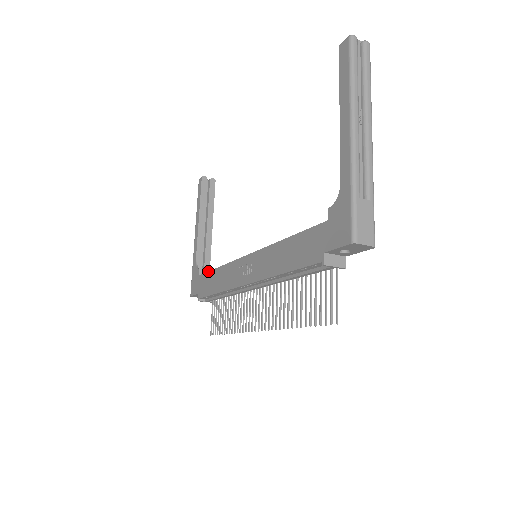
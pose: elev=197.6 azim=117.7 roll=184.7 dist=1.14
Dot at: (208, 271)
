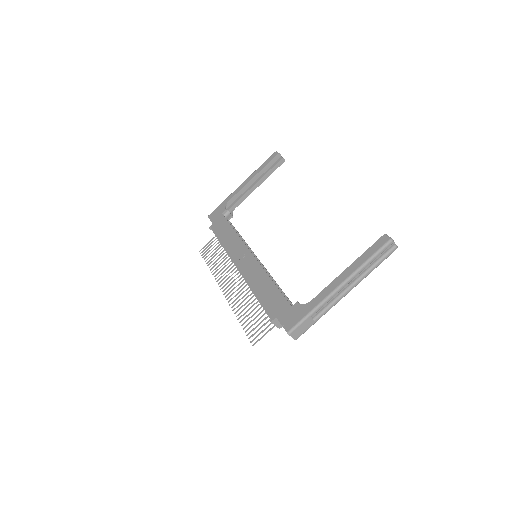
Dot at: (228, 222)
